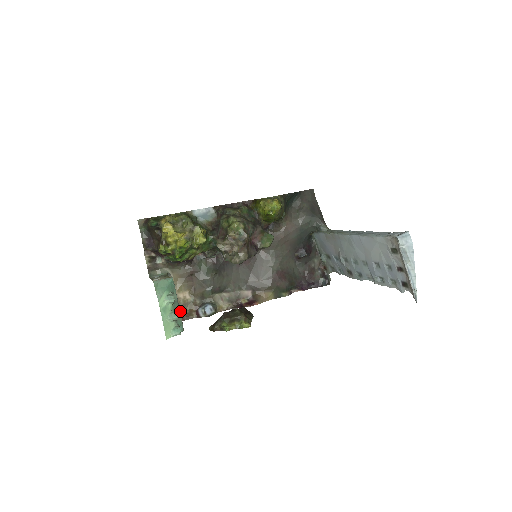
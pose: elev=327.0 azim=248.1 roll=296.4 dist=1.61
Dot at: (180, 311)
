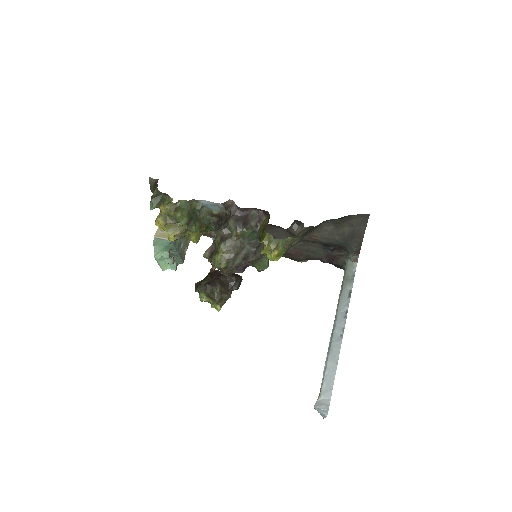
Dot at: occluded
